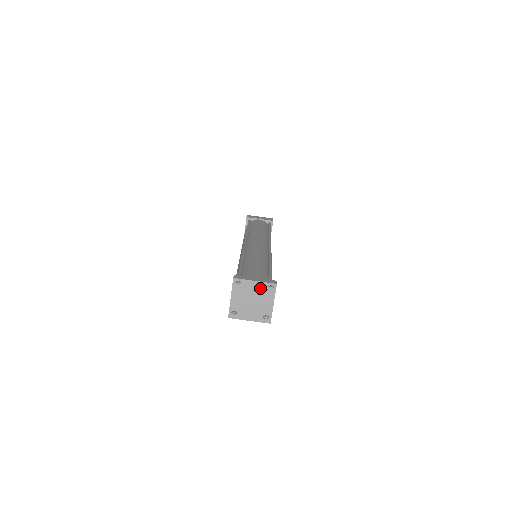
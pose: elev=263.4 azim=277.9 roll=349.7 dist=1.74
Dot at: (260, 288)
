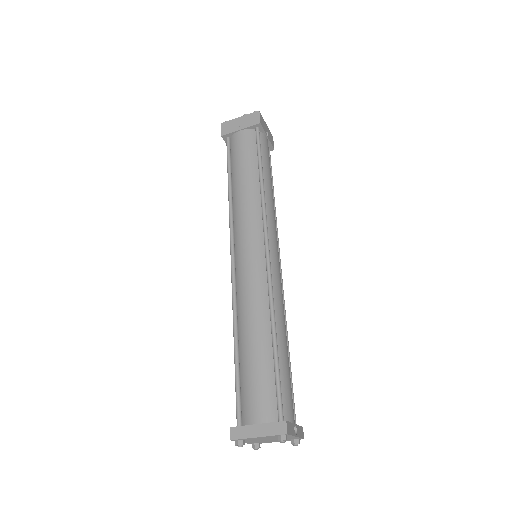
Dot at: (269, 437)
